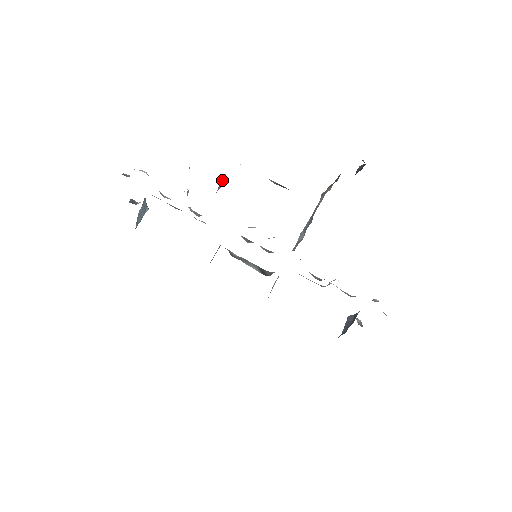
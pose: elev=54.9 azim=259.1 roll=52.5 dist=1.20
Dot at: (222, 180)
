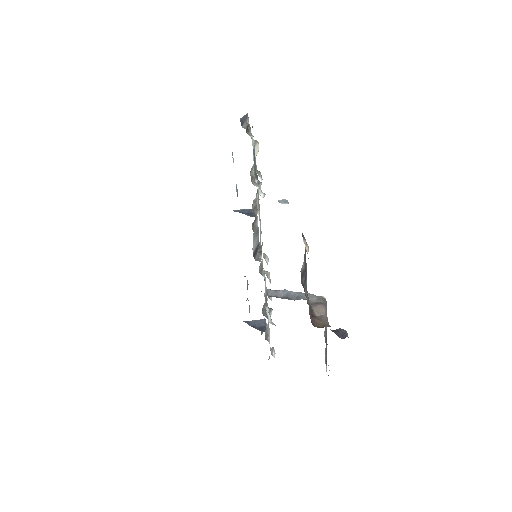
Dot at: occluded
